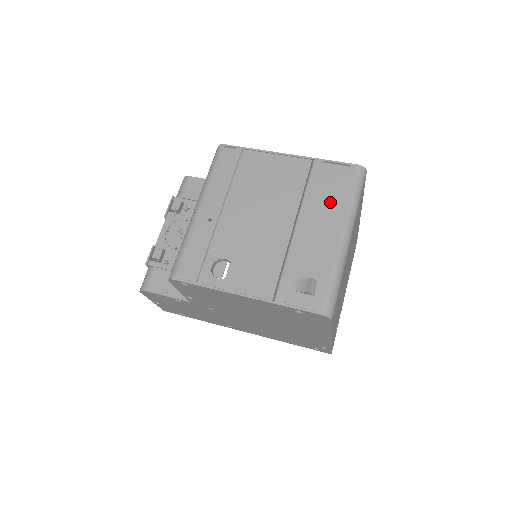
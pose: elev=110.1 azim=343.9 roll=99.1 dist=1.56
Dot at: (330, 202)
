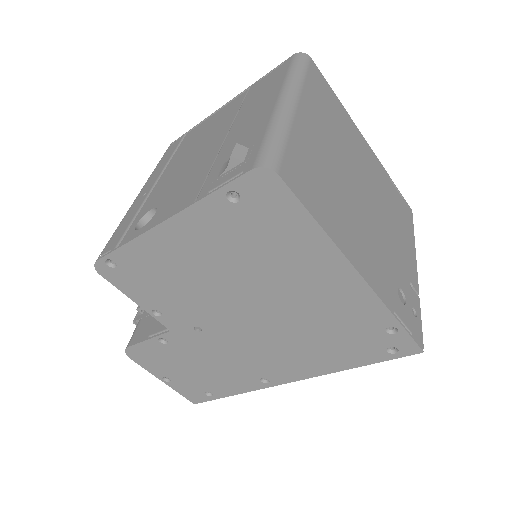
Dot at: (265, 93)
